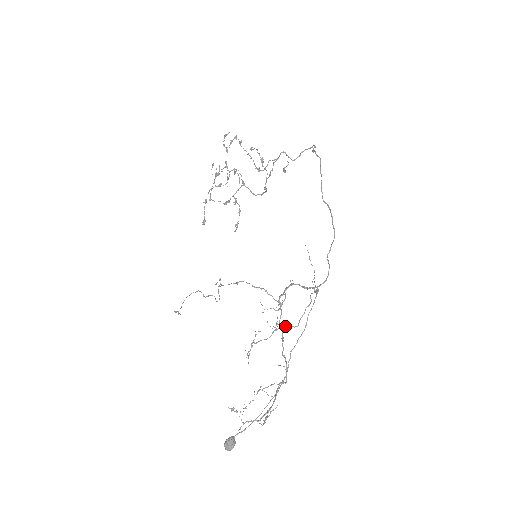
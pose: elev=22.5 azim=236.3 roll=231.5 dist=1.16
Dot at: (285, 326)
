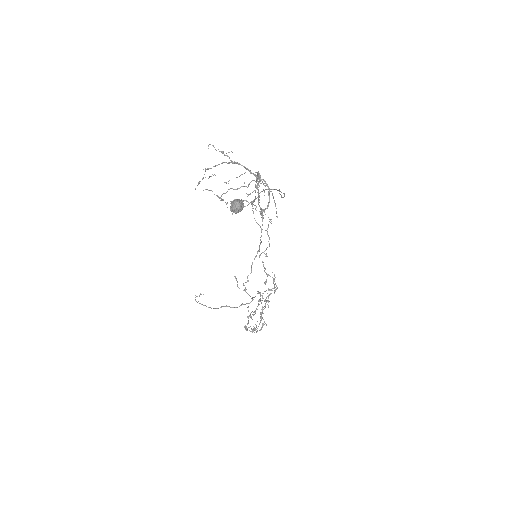
Dot at: (244, 186)
